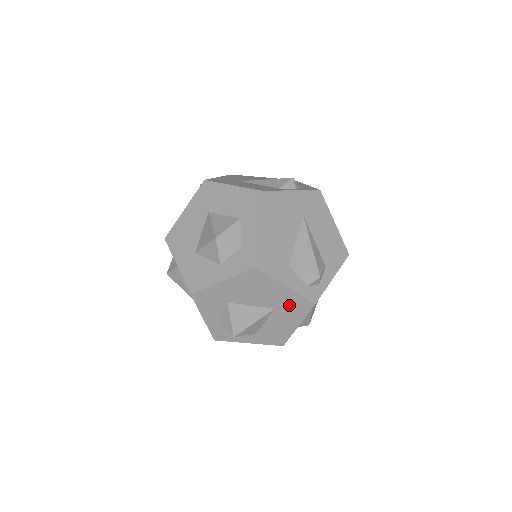
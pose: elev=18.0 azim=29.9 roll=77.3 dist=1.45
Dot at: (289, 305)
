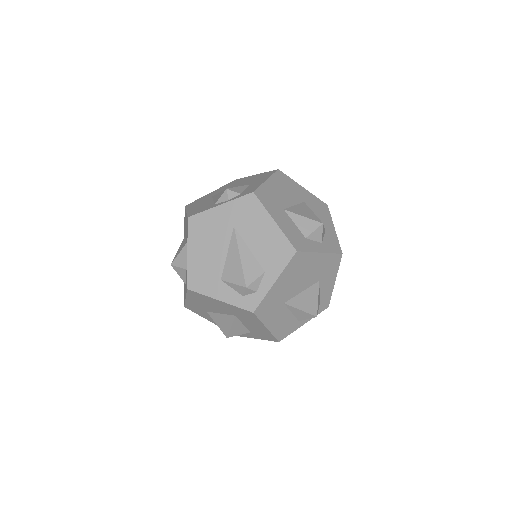
Dot at: (239, 313)
